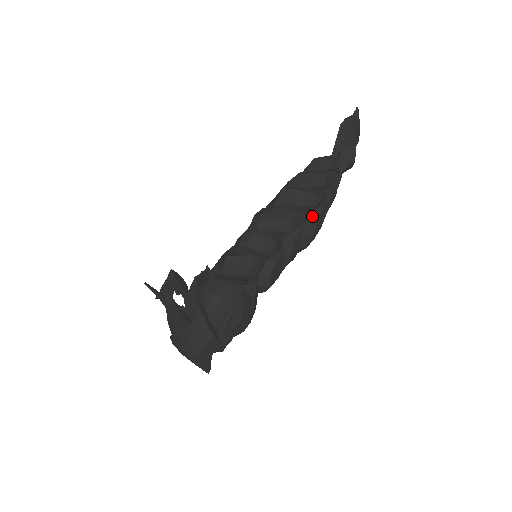
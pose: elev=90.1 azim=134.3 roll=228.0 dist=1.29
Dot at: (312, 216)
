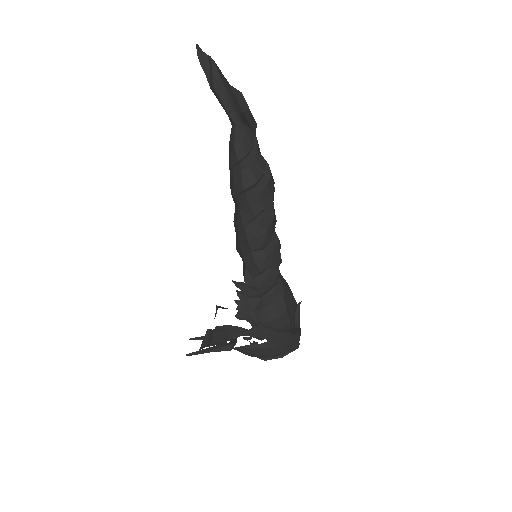
Dot at: occluded
